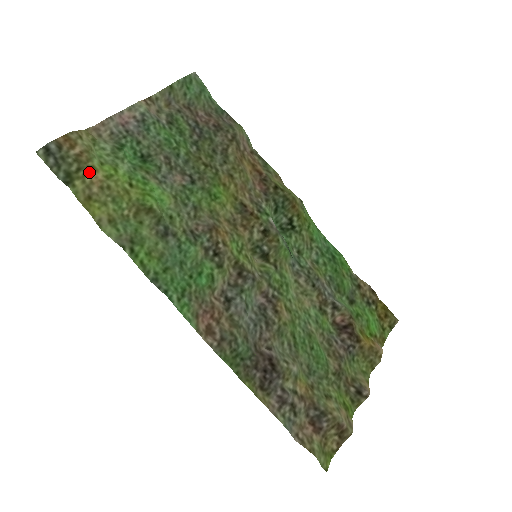
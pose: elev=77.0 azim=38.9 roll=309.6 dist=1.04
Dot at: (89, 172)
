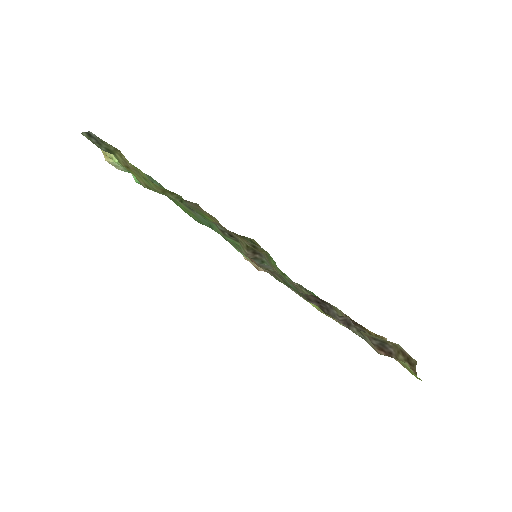
Dot at: (123, 155)
